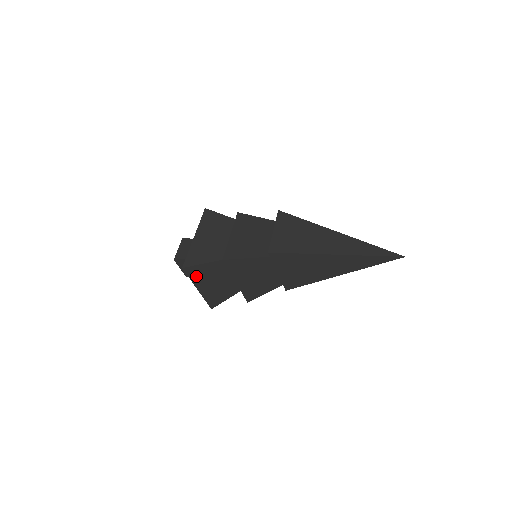
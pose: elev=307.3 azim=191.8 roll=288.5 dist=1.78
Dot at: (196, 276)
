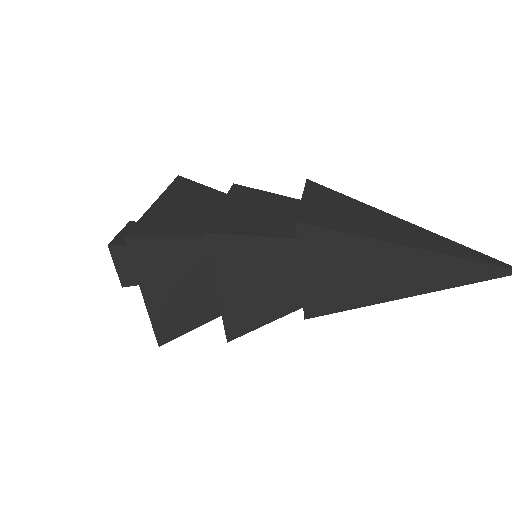
Dot at: (146, 263)
